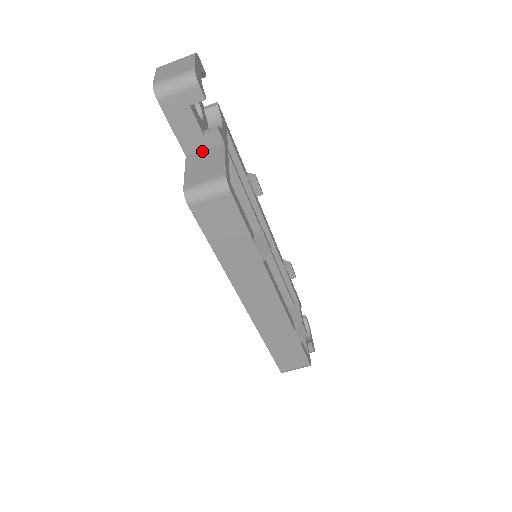
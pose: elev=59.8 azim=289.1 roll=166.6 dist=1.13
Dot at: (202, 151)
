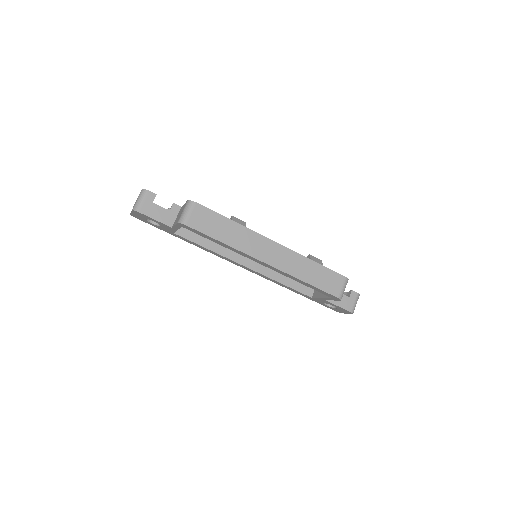
Dot at: (176, 218)
